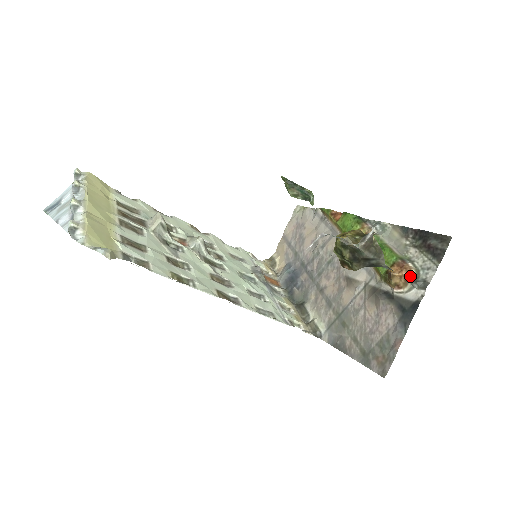
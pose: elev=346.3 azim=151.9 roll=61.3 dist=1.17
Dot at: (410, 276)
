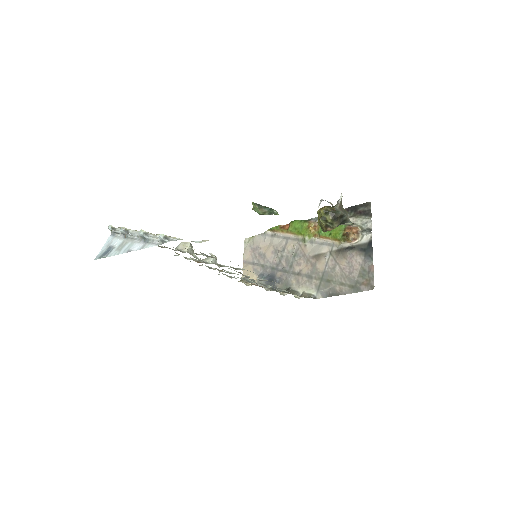
Dot at: (358, 230)
